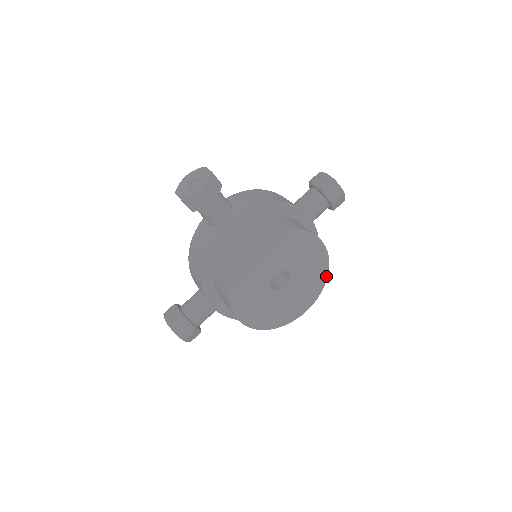
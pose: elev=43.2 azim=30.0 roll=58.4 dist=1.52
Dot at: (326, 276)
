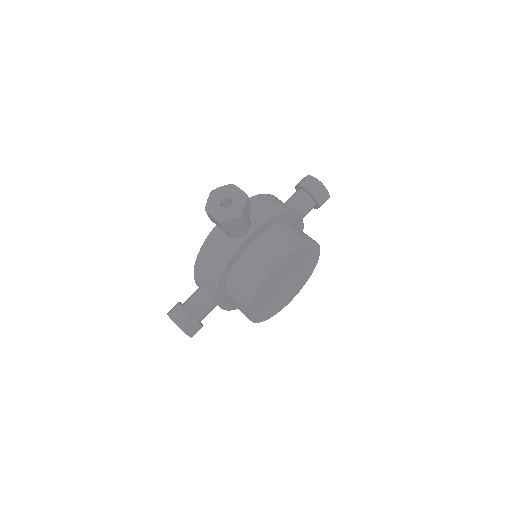
Dot at: (312, 271)
